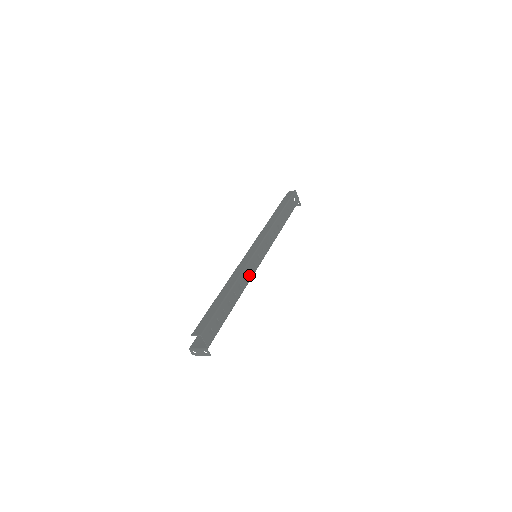
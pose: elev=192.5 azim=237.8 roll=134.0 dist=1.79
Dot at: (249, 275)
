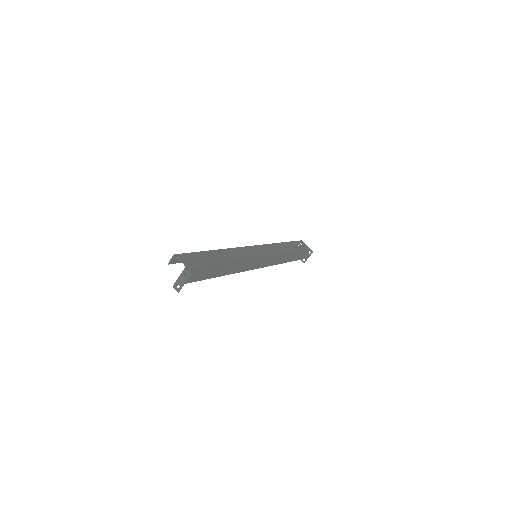
Dot at: (243, 254)
